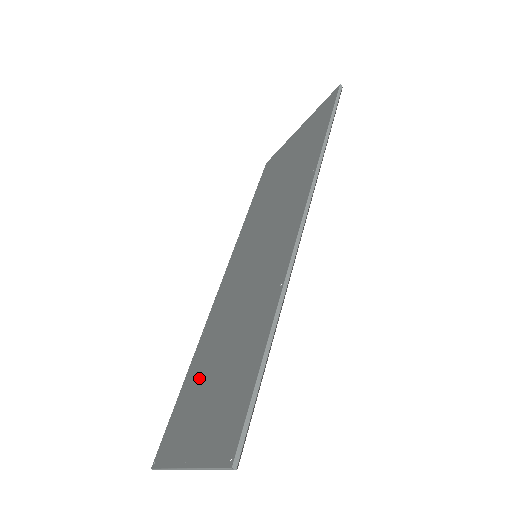
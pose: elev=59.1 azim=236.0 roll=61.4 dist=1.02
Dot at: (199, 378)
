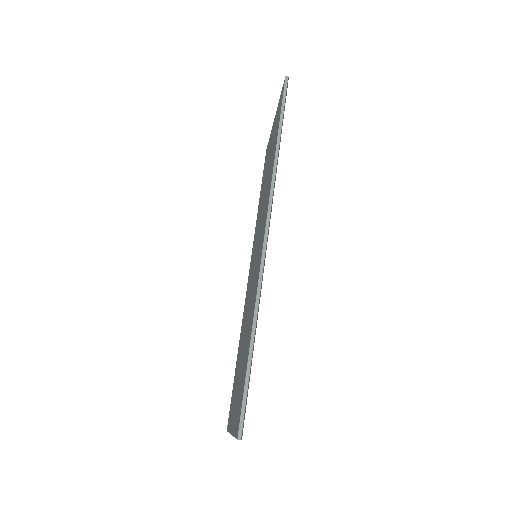
Dot at: (238, 363)
